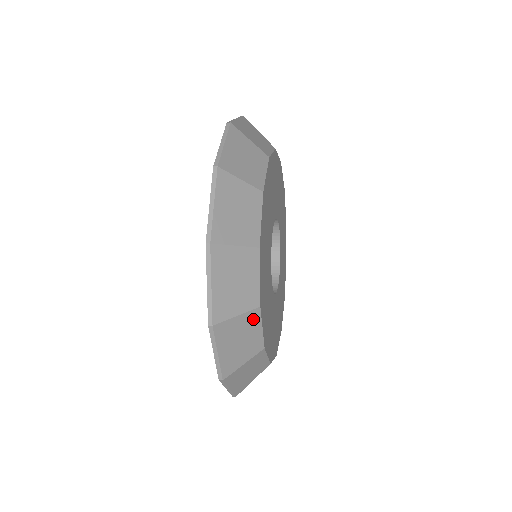
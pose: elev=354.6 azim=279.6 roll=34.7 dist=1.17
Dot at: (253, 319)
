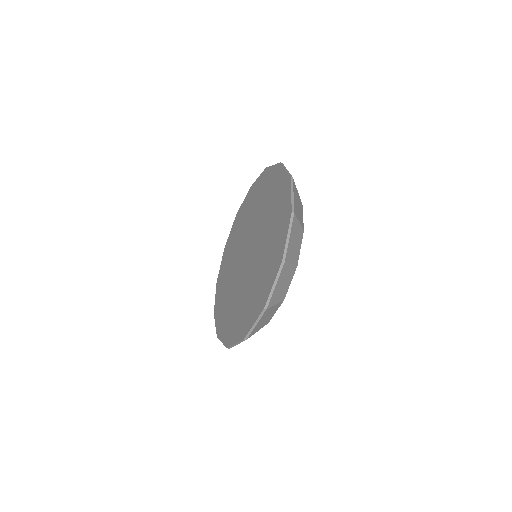
Dot at: occluded
